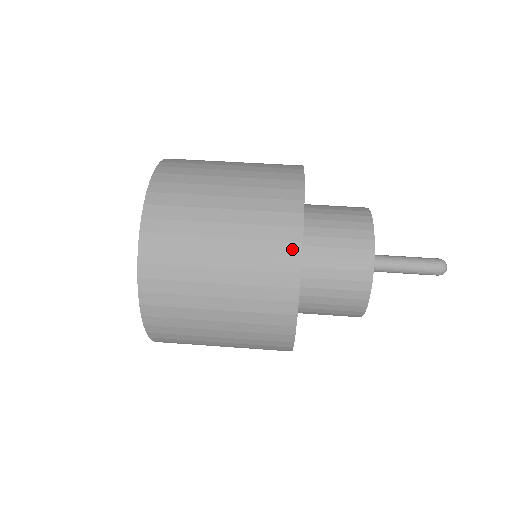
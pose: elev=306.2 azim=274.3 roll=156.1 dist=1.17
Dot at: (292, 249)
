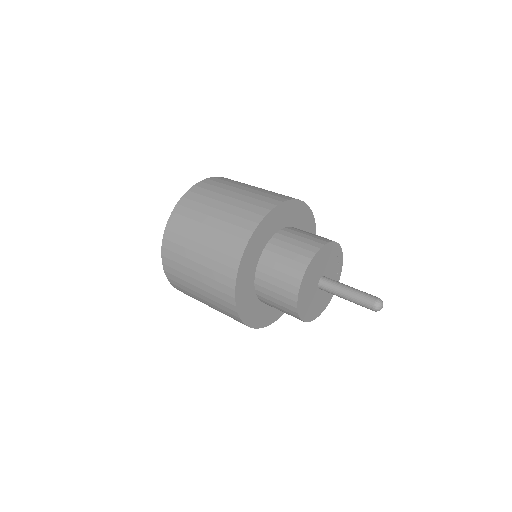
Dot at: (230, 292)
